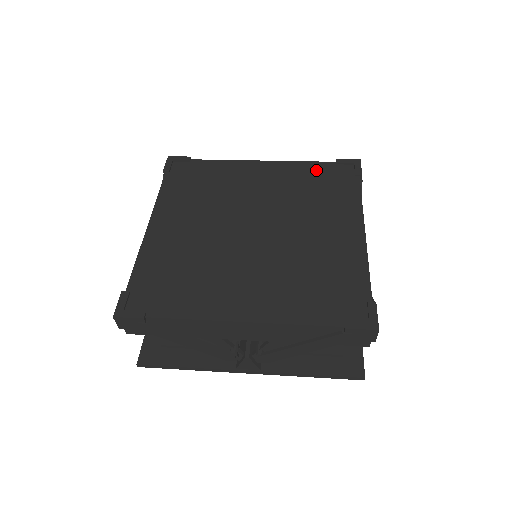
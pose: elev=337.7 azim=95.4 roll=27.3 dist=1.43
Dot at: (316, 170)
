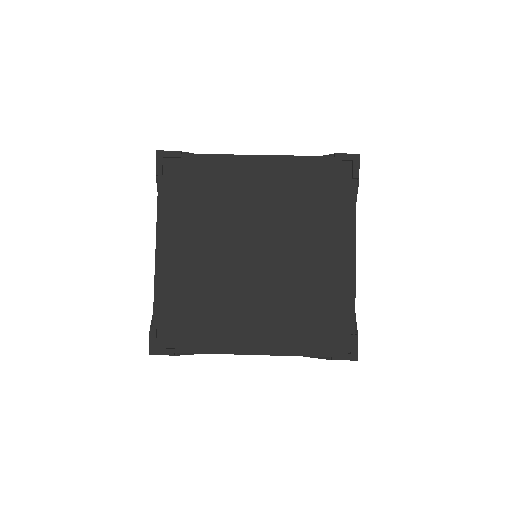
Dot at: (313, 170)
